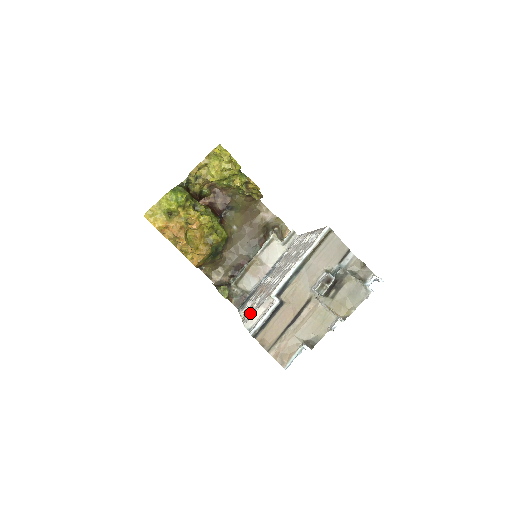
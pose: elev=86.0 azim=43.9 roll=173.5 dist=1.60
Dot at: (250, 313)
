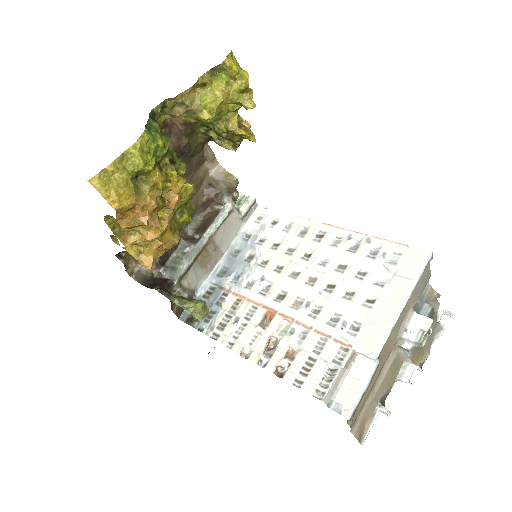
Dot at: (302, 368)
